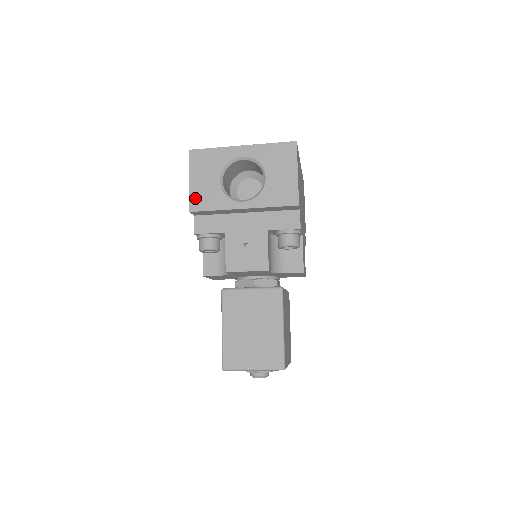
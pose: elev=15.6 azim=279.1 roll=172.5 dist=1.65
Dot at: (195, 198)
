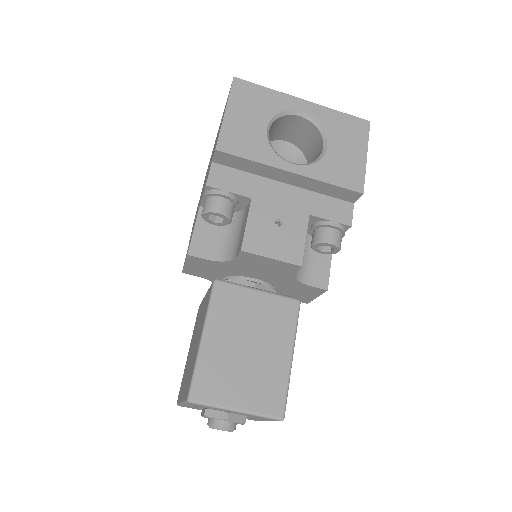
Dot at: (228, 135)
